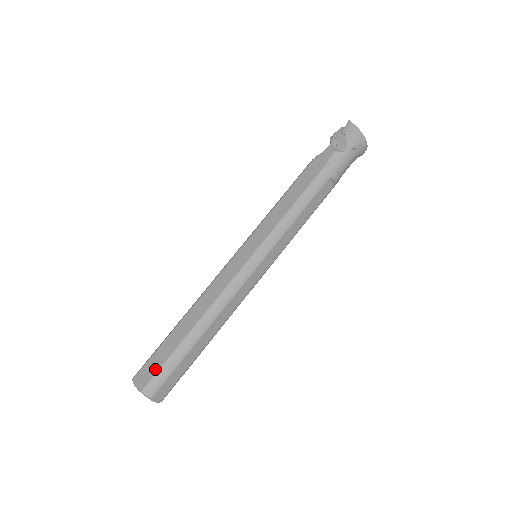
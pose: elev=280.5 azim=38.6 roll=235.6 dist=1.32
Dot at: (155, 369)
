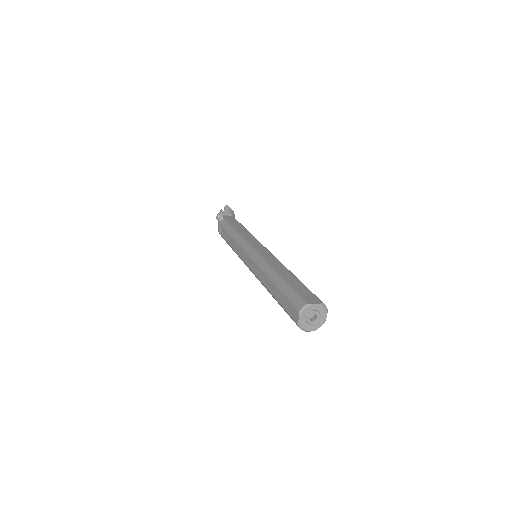
Dot at: (310, 293)
